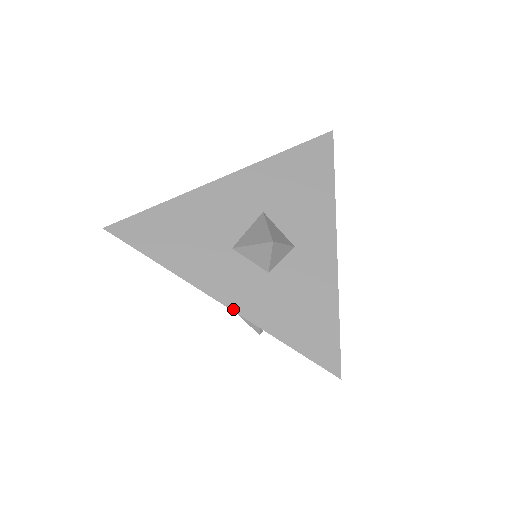
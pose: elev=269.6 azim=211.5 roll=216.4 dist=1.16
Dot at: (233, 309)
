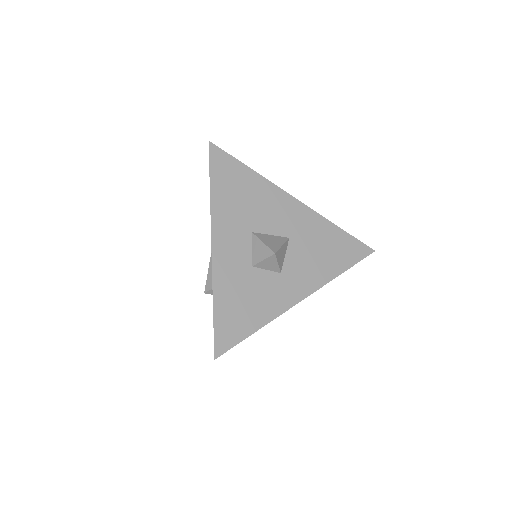
Dot at: (213, 258)
